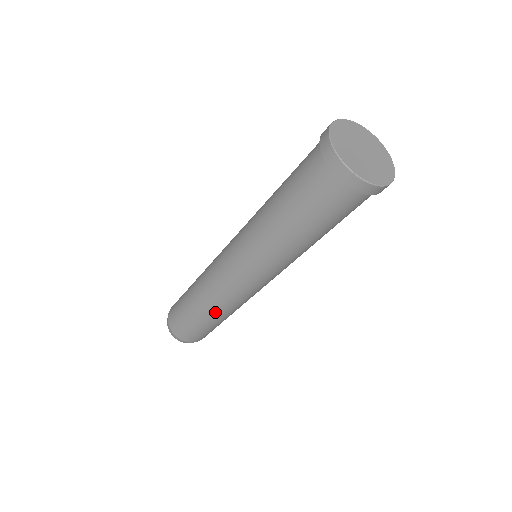
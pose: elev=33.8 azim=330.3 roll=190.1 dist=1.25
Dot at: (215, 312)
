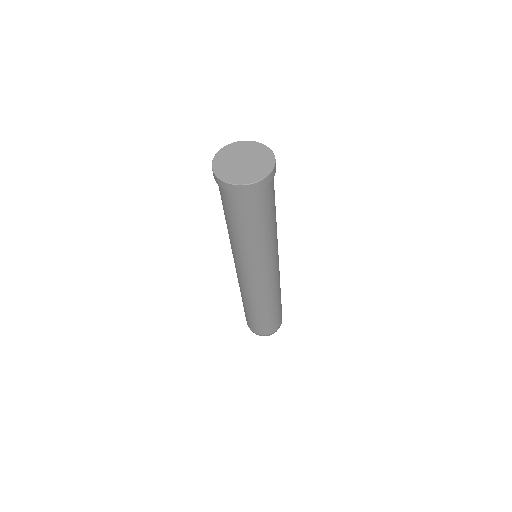
Dot at: (275, 301)
